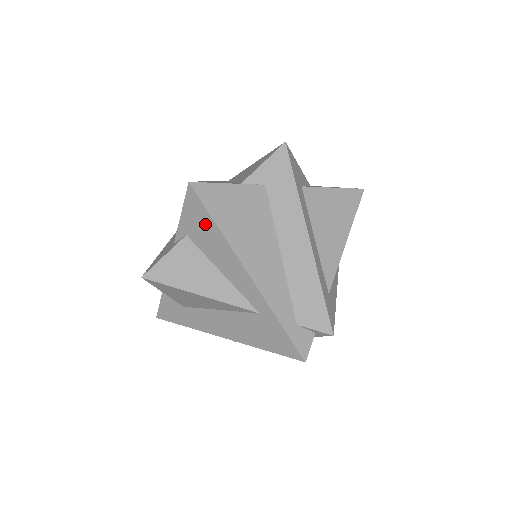
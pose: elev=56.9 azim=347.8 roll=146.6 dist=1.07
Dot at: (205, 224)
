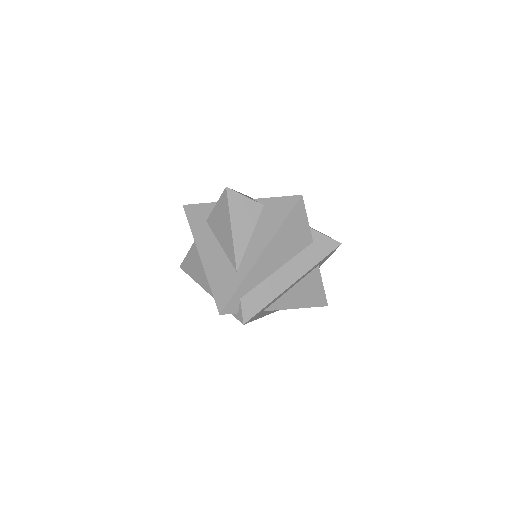
Dot at: (280, 215)
